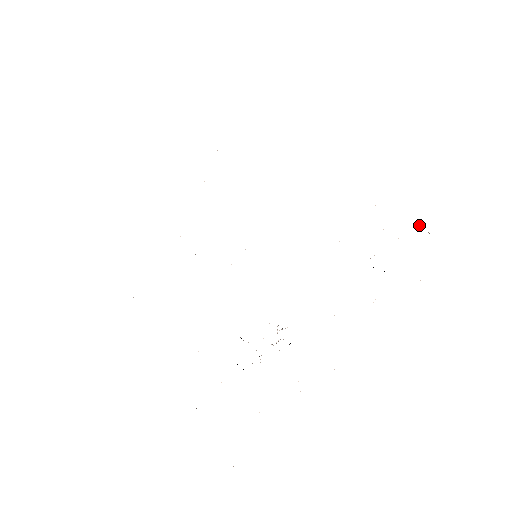
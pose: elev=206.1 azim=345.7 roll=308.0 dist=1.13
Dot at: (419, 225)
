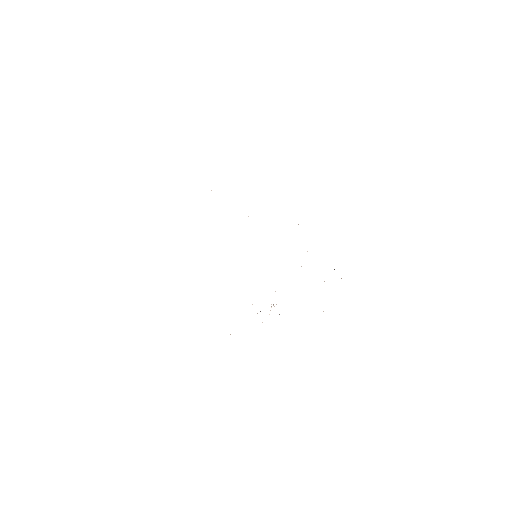
Dot at: occluded
